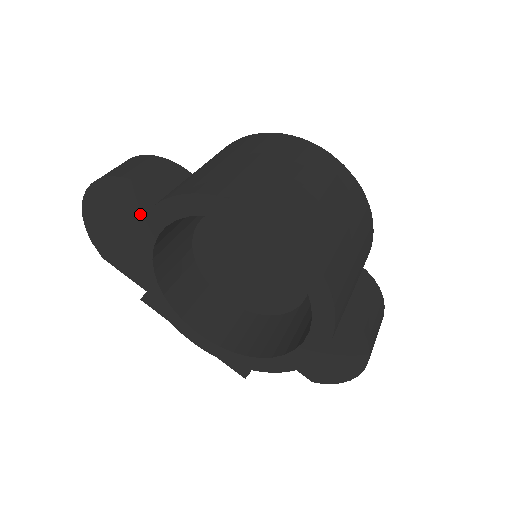
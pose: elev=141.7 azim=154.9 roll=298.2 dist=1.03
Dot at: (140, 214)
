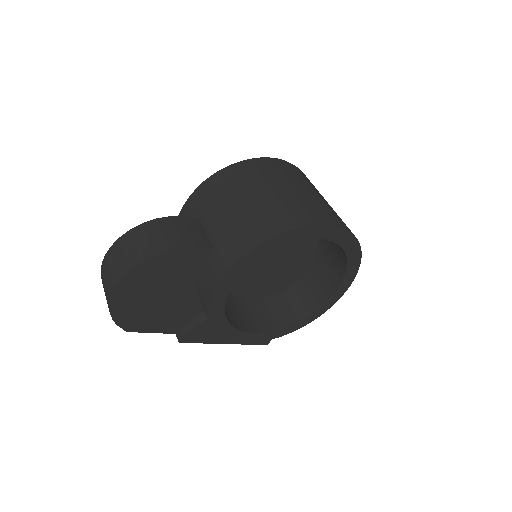
Dot at: (184, 272)
